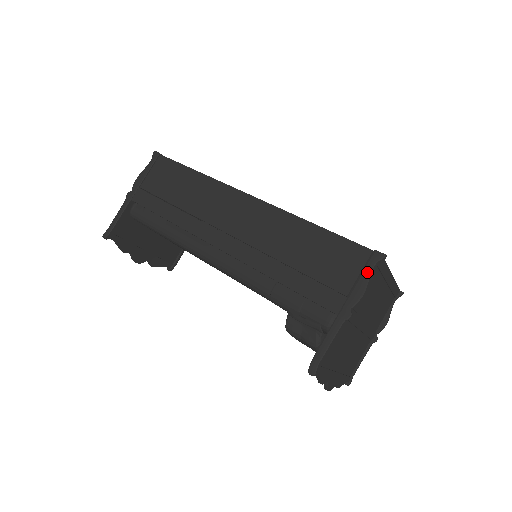
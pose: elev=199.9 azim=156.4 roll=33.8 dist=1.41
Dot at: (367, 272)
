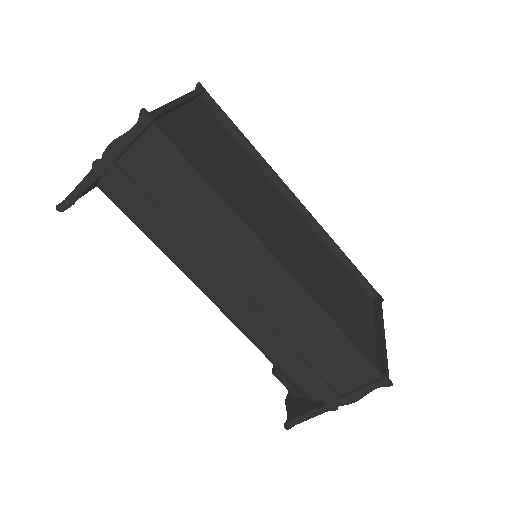
Dot at: (368, 390)
